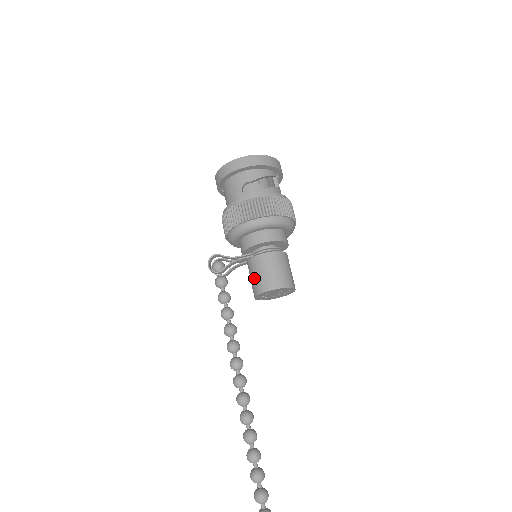
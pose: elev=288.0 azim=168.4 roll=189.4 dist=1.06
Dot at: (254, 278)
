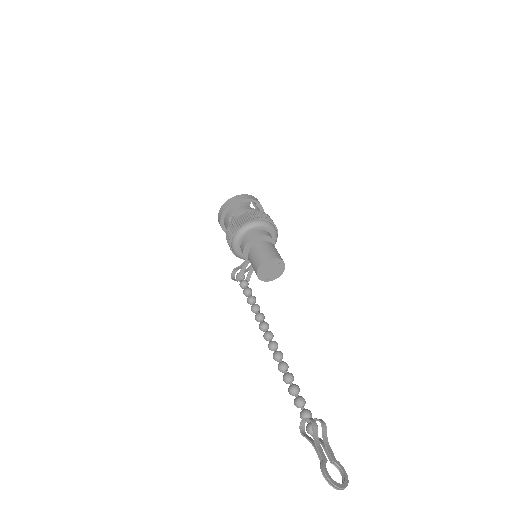
Dot at: occluded
